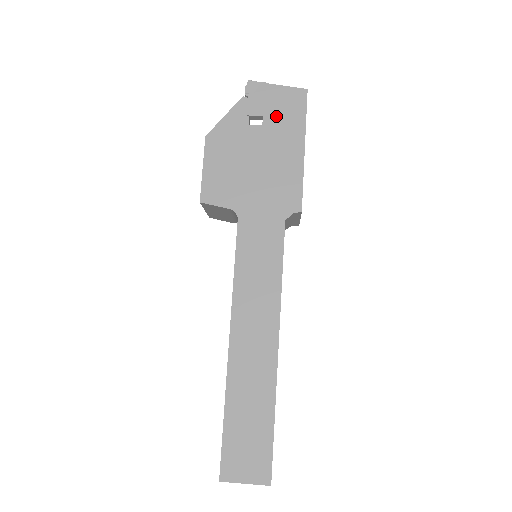
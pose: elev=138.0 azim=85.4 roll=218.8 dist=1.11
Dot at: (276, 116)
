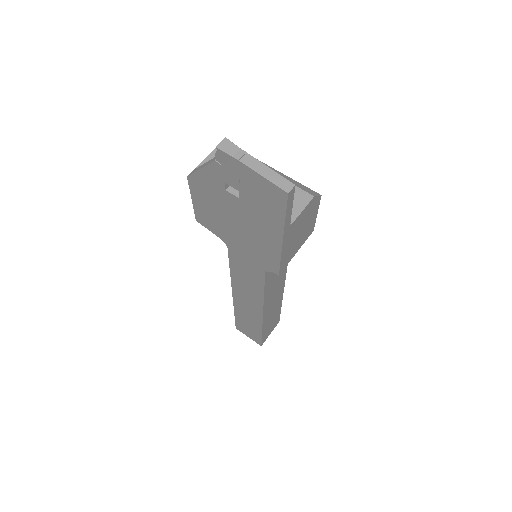
Dot at: (252, 199)
